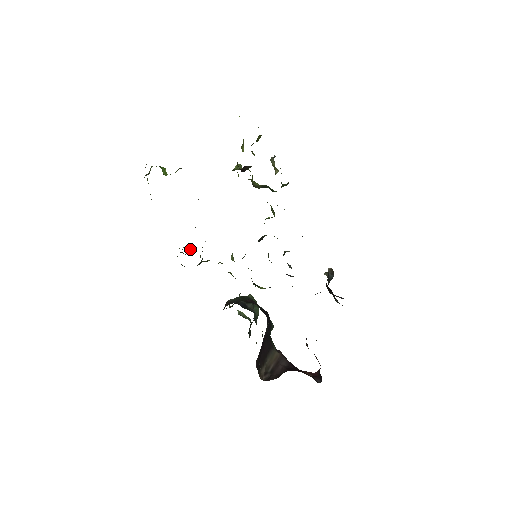
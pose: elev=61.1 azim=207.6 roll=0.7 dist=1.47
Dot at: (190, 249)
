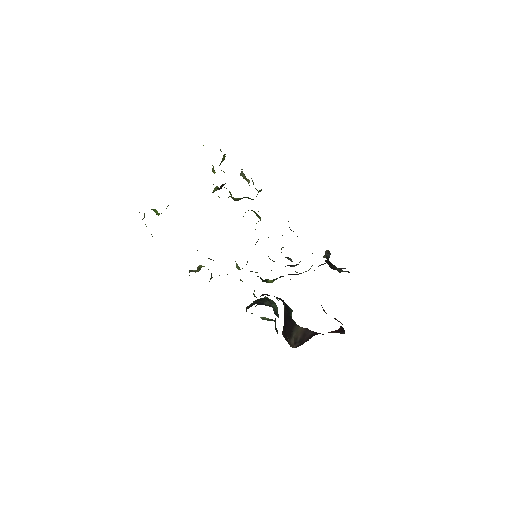
Dot at: (198, 268)
